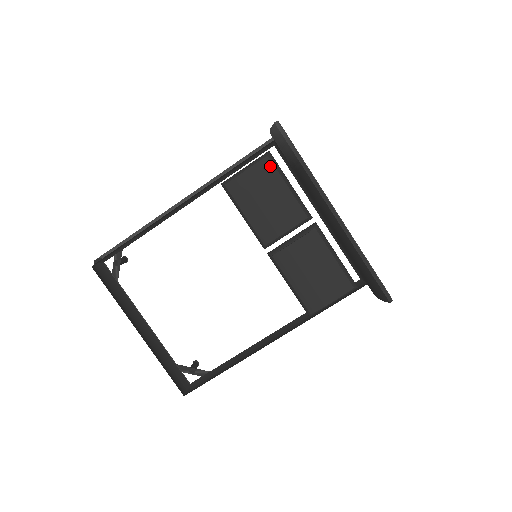
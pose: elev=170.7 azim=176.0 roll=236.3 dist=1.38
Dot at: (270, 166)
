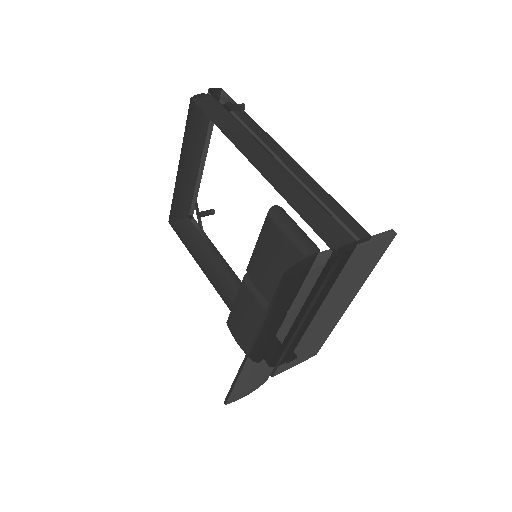
Dot at: (296, 260)
